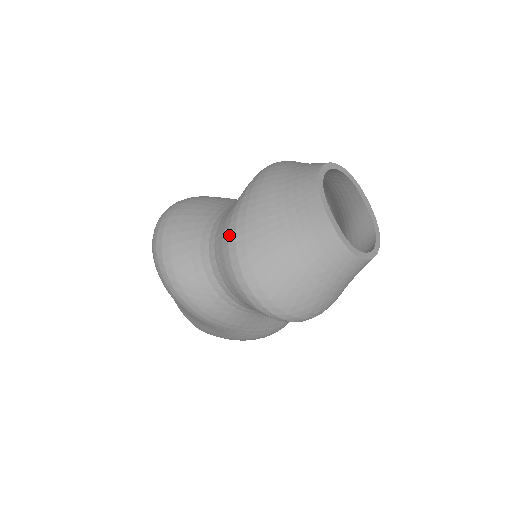
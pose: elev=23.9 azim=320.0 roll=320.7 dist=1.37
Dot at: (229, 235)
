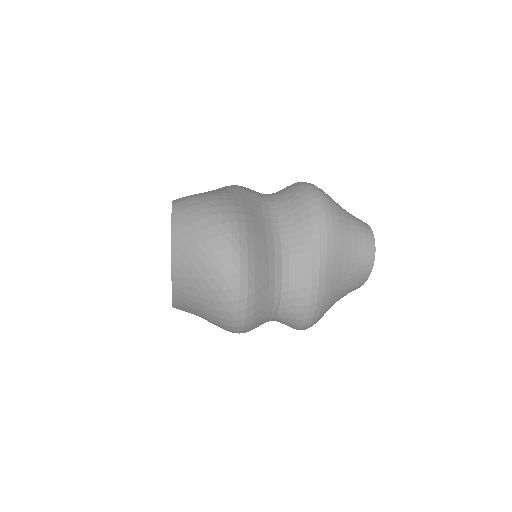
Dot at: (312, 297)
